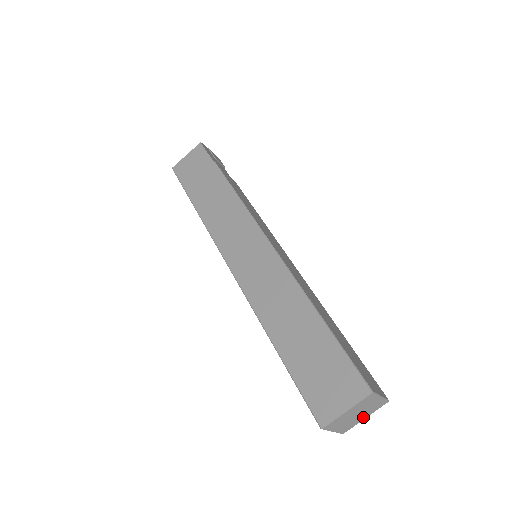
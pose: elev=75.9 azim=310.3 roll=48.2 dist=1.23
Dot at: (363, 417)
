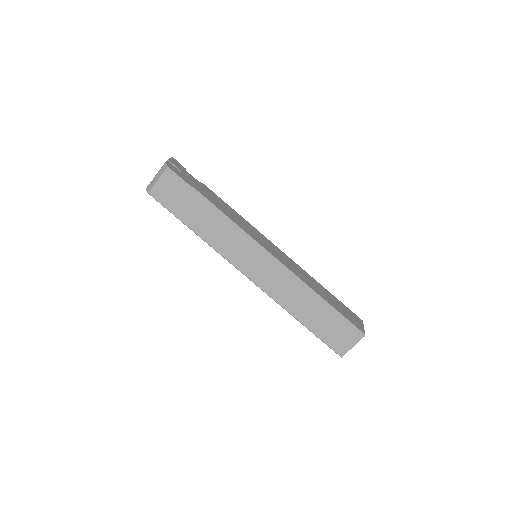
Dot at: occluded
